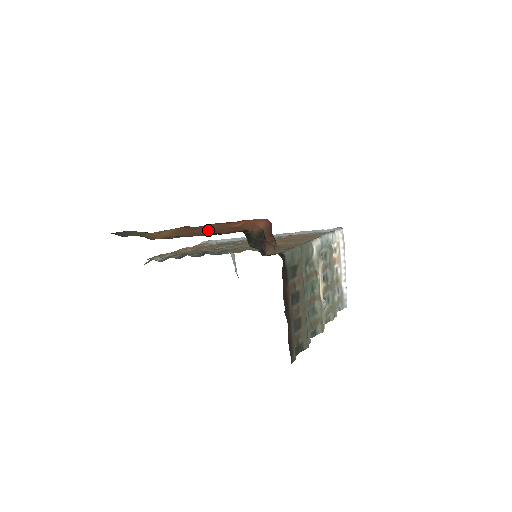
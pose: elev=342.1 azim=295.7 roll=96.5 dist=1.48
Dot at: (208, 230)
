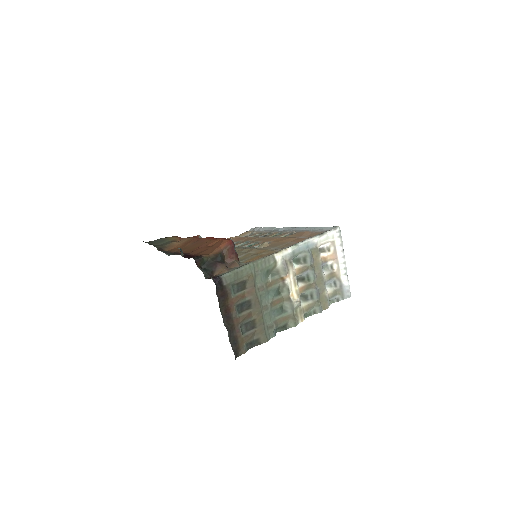
Dot at: (196, 246)
